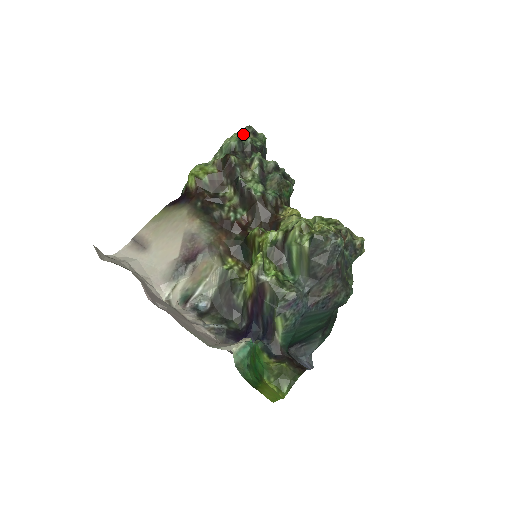
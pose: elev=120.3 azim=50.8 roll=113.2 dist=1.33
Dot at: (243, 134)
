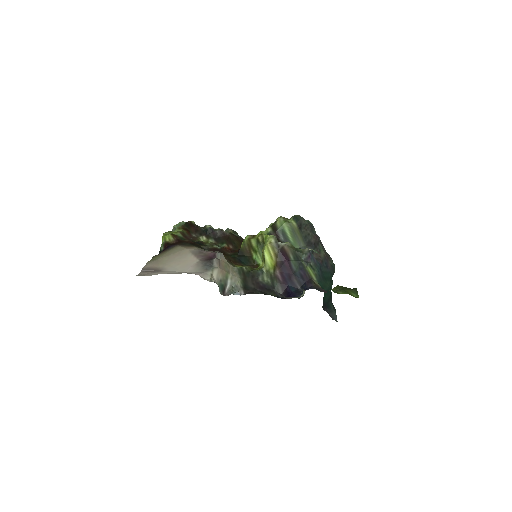
Dot at: occluded
